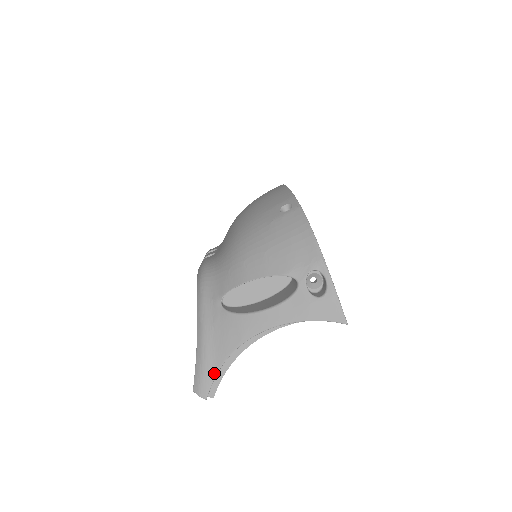
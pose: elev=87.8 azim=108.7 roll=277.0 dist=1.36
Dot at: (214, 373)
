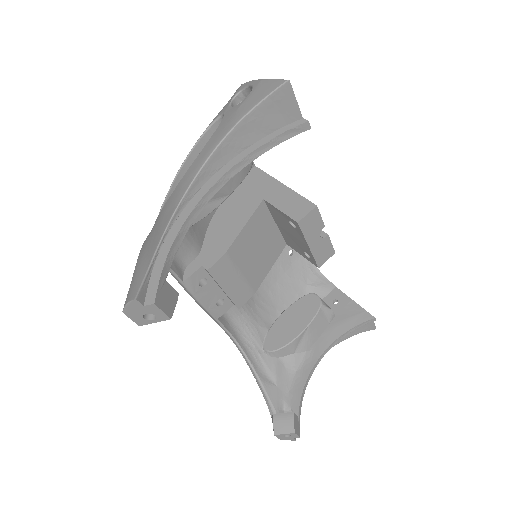
Dot at: (147, 266)
